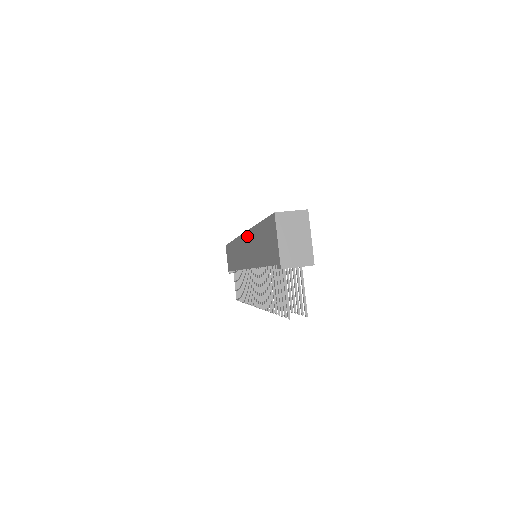
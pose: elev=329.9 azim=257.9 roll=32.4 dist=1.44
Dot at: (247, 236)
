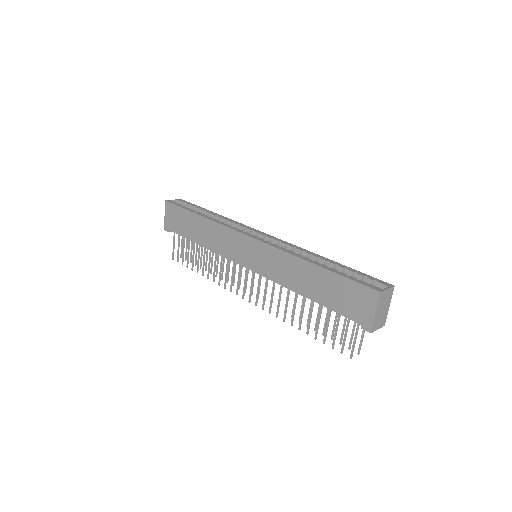
Dot at: (273, 251)
